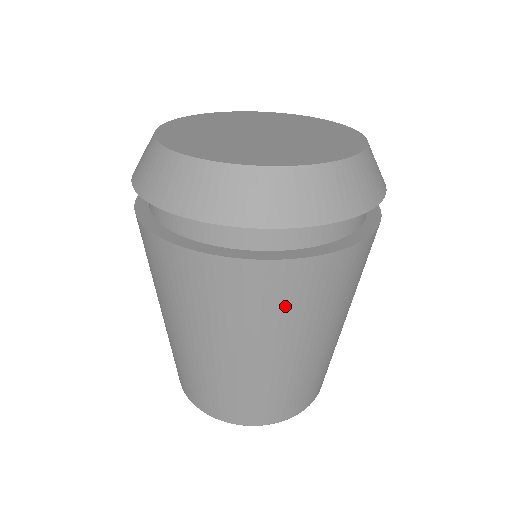
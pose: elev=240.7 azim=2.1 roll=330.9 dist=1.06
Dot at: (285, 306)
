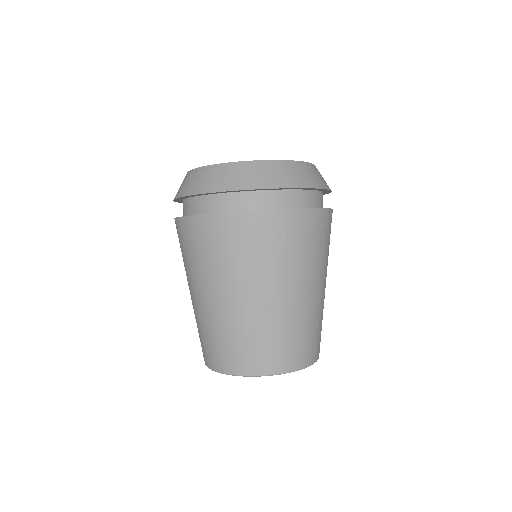
Dot at: (283, 248)
